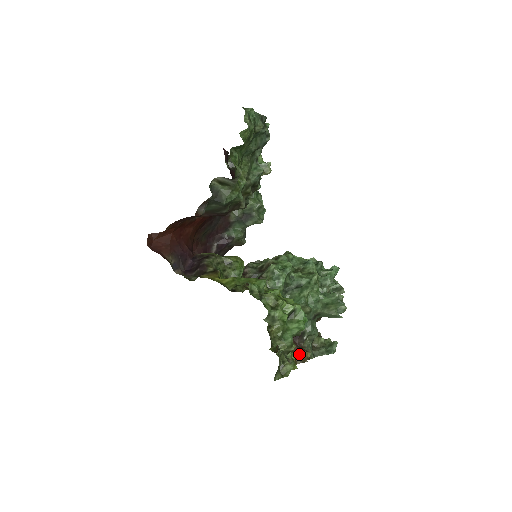
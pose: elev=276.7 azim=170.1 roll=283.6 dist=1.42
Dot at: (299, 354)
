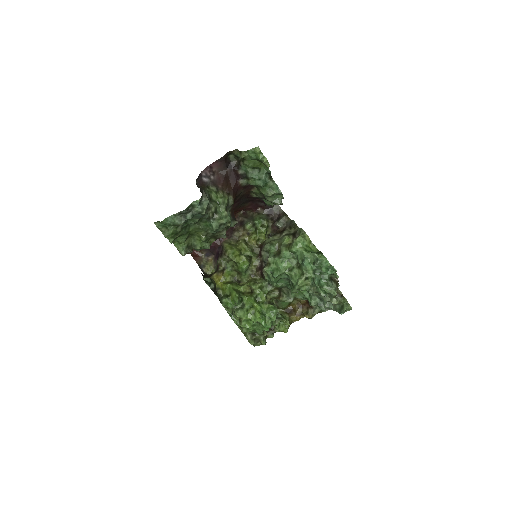
Dot at: (304, 314)
